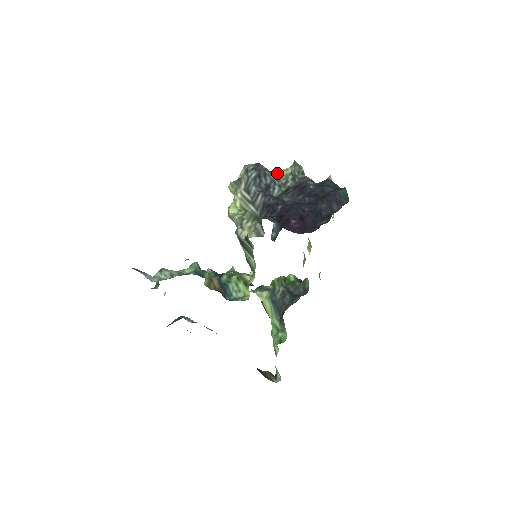
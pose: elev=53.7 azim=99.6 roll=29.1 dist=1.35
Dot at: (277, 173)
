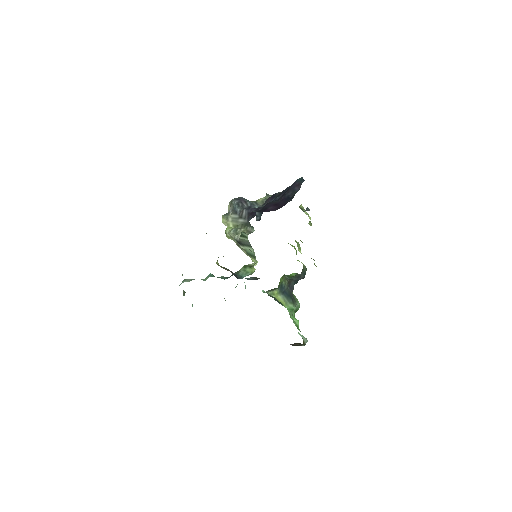
Dot at: (255, 201)
